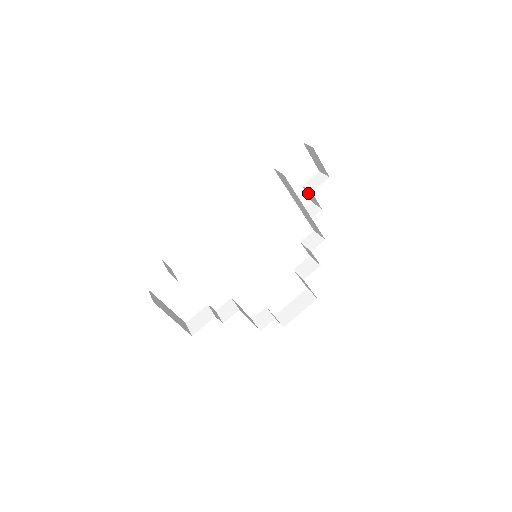
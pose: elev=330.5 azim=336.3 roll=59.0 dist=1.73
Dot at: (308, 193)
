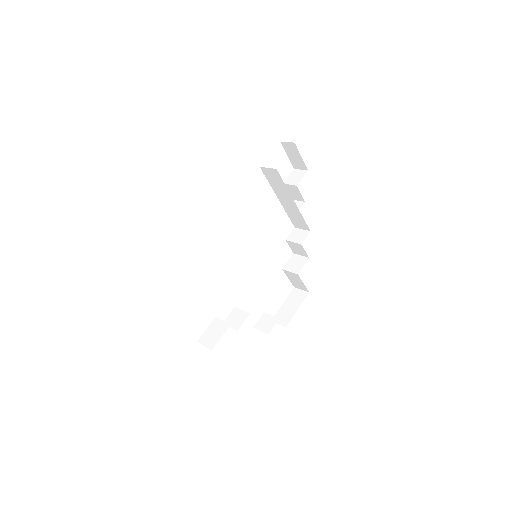
Dot at: (289, 189)
